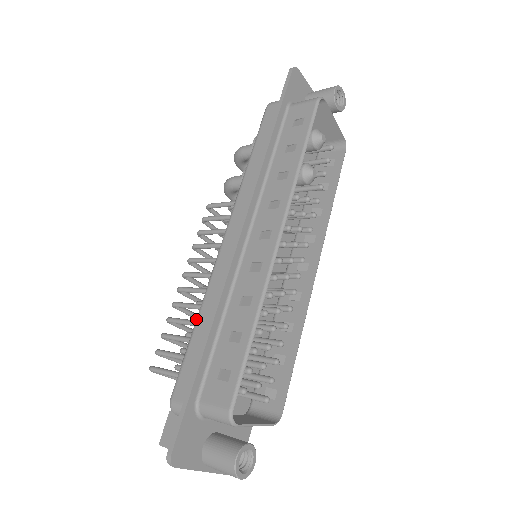
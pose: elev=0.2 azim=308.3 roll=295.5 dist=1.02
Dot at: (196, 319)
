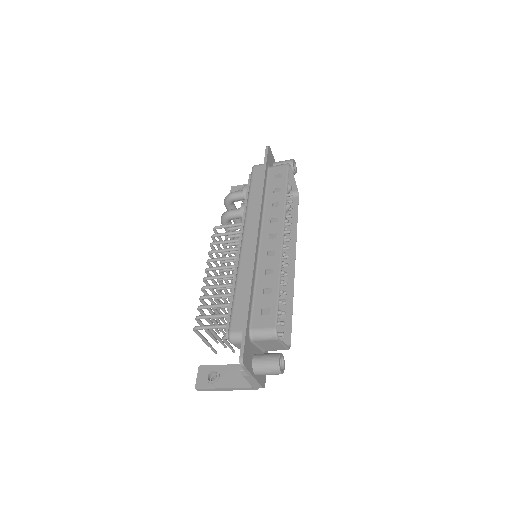
Dot at: (235, 286)
